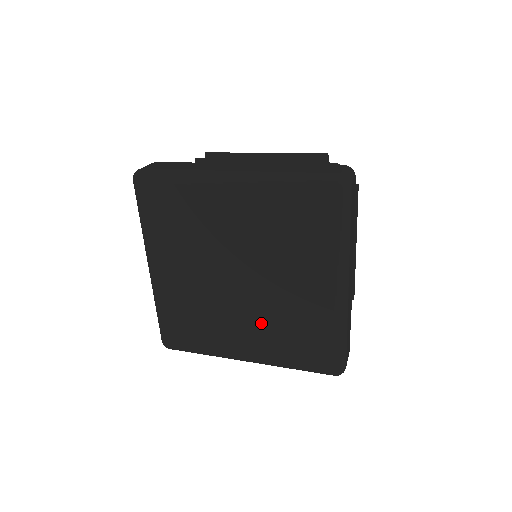
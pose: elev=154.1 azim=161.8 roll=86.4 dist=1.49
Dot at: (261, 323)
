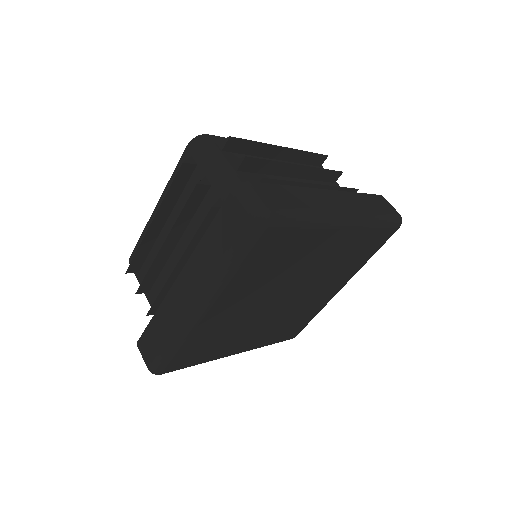
Dot at: (327, 280)
